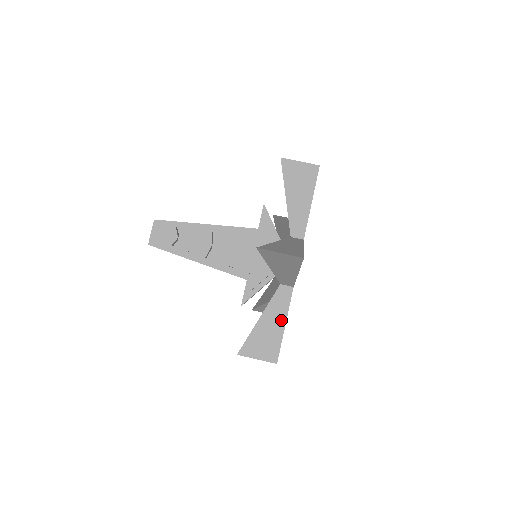
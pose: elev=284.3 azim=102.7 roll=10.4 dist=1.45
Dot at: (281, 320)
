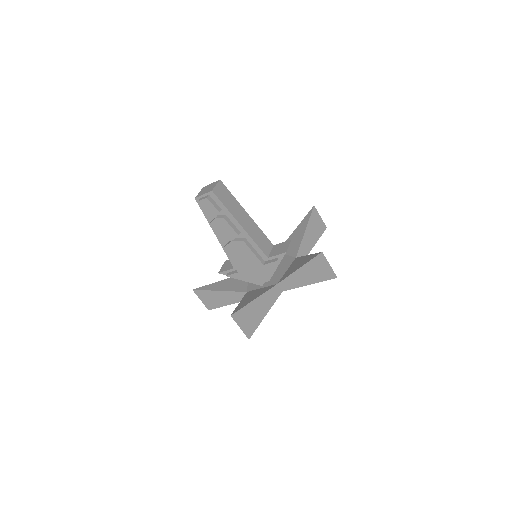
Dot at: (230, 302)
